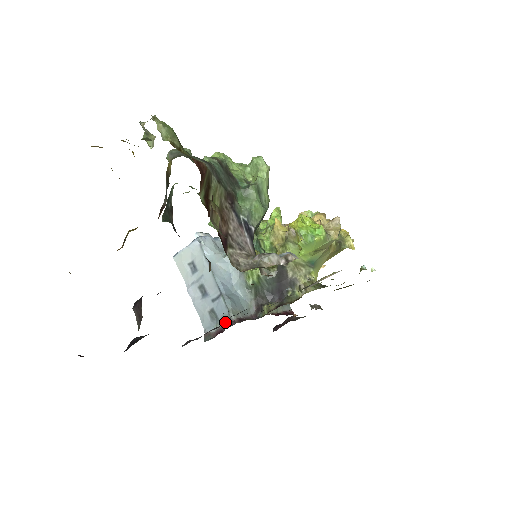
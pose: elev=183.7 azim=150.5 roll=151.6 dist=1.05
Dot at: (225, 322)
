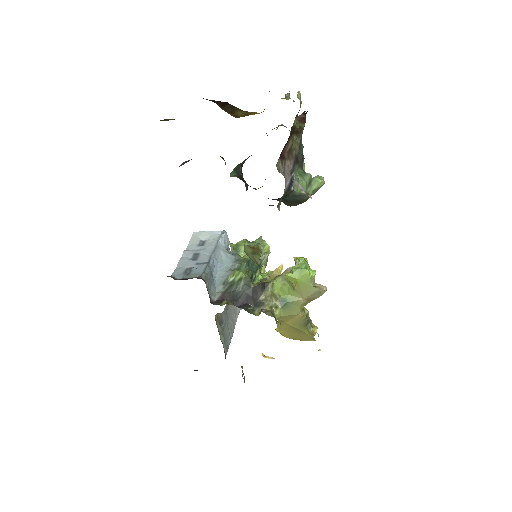
Dot at: (194, 277)
